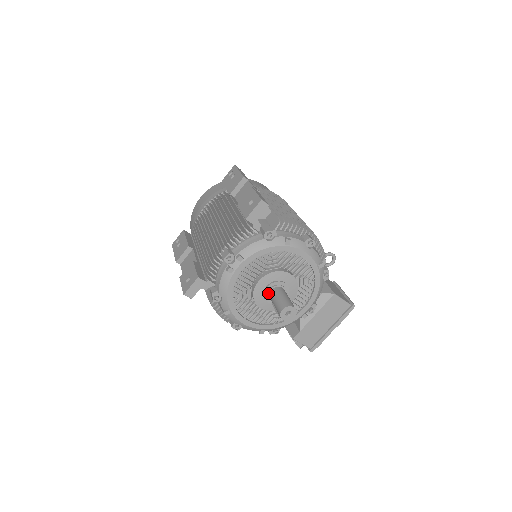
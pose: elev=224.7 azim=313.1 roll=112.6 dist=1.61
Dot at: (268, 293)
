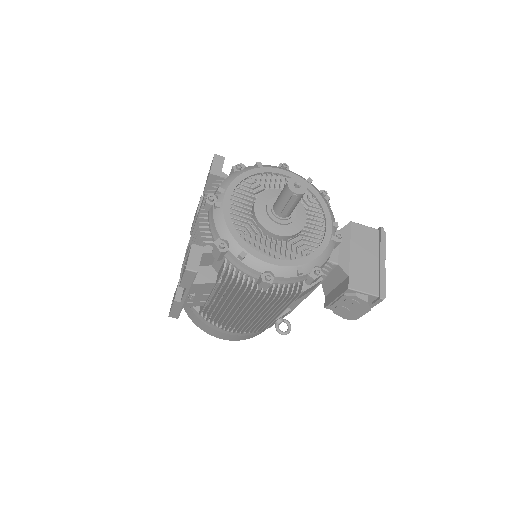
Dot at: (272, 211)
